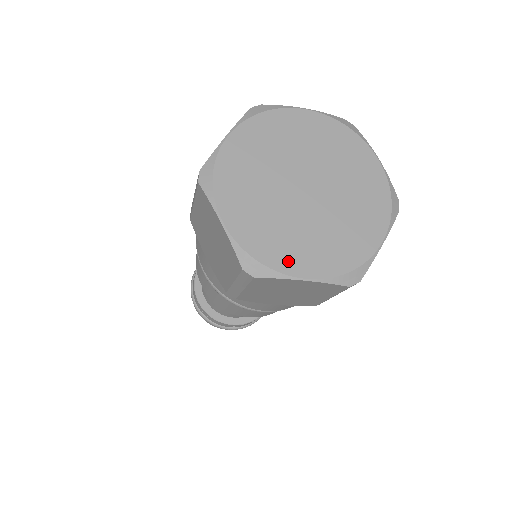
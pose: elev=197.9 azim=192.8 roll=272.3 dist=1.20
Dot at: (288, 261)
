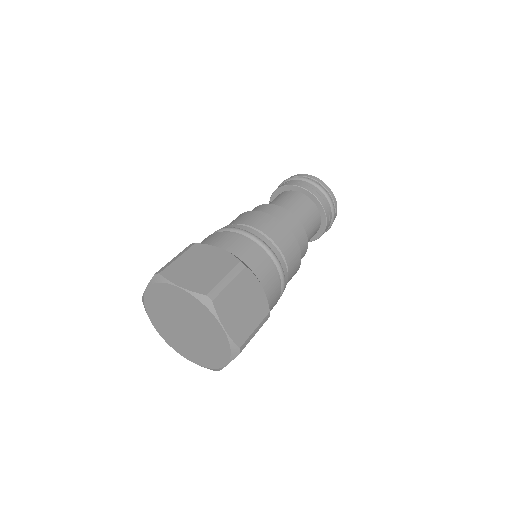
Dot at: (154, 320)
